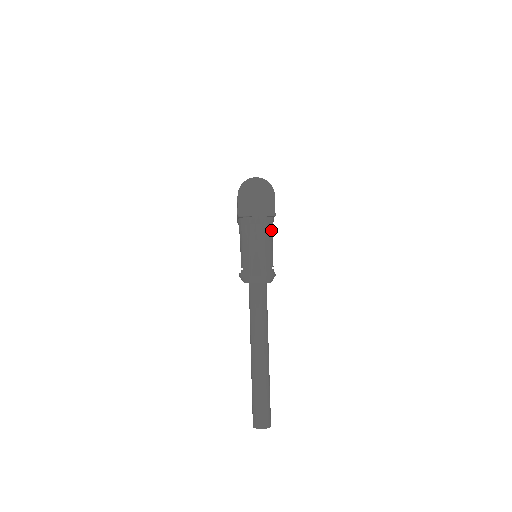
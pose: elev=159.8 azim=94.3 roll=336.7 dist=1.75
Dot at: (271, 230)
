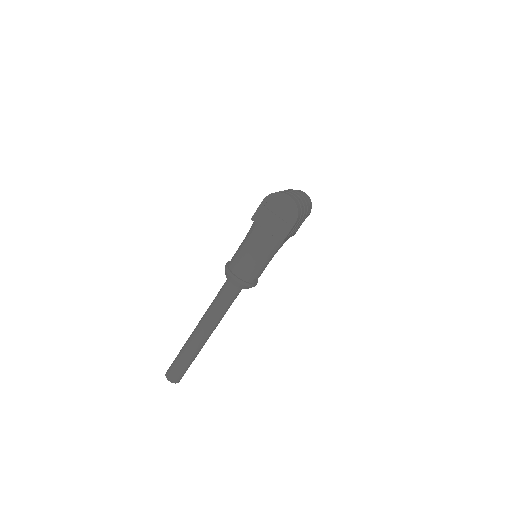
Dot at: (274, 249)
